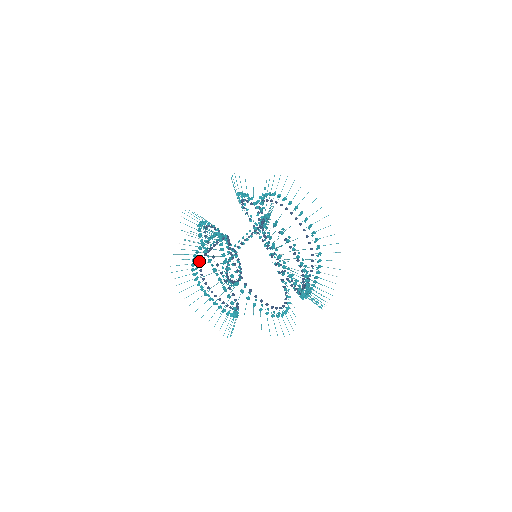
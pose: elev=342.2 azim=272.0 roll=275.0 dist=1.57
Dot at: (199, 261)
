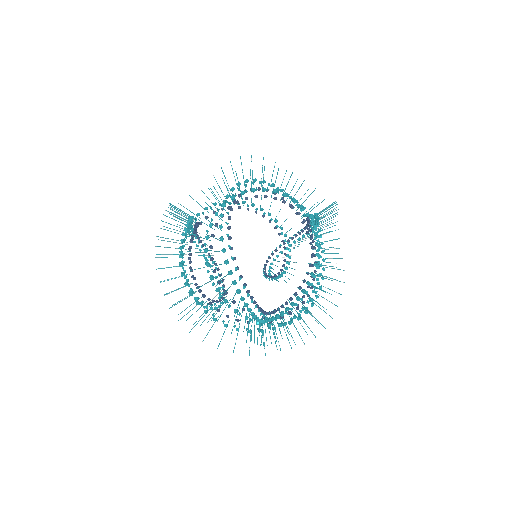
Dot at: occluded
